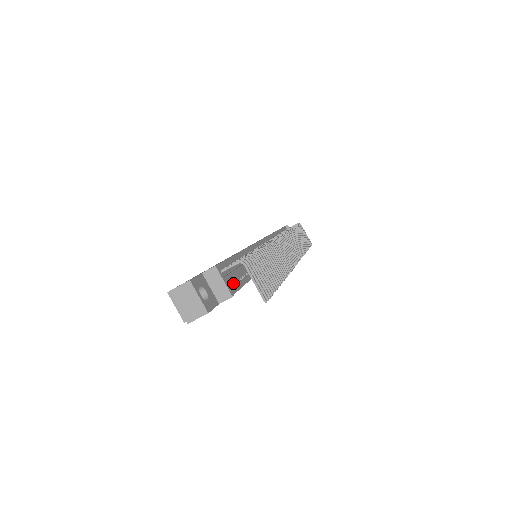
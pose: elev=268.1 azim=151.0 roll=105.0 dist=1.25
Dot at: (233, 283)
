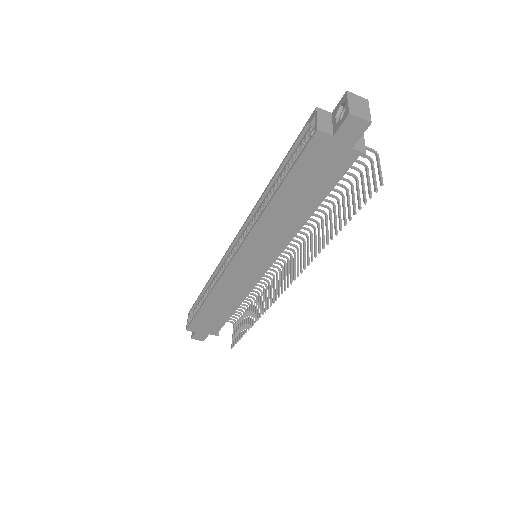
Dot at: occluded
